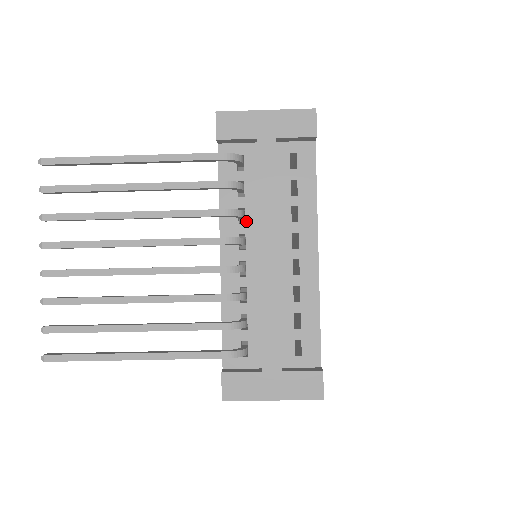
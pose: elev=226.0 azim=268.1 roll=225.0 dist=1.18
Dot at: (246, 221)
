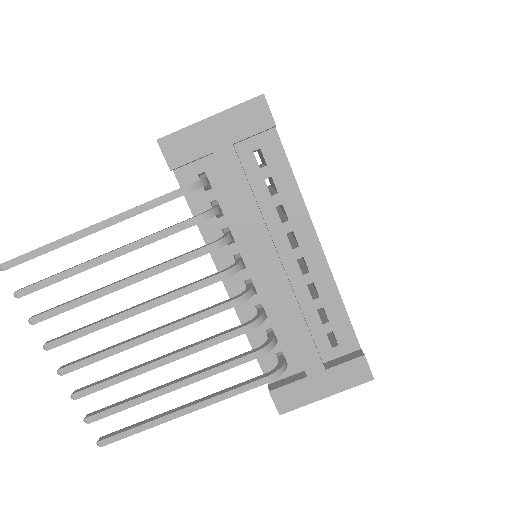
Dot at: (235, 240)
